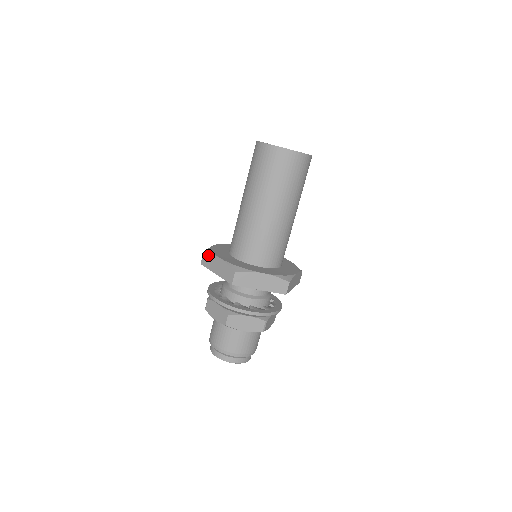
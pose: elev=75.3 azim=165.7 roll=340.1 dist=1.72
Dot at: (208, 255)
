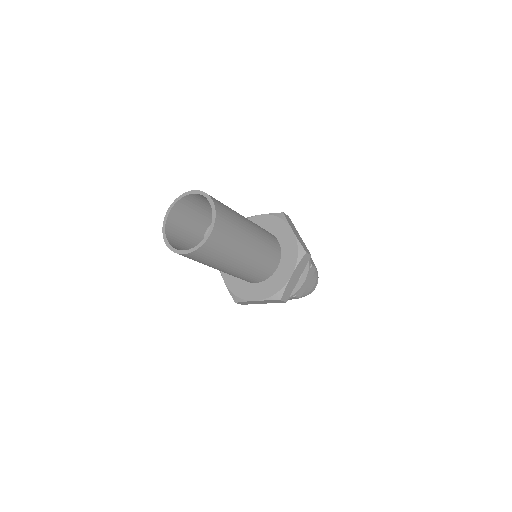
Dot at: occluded
